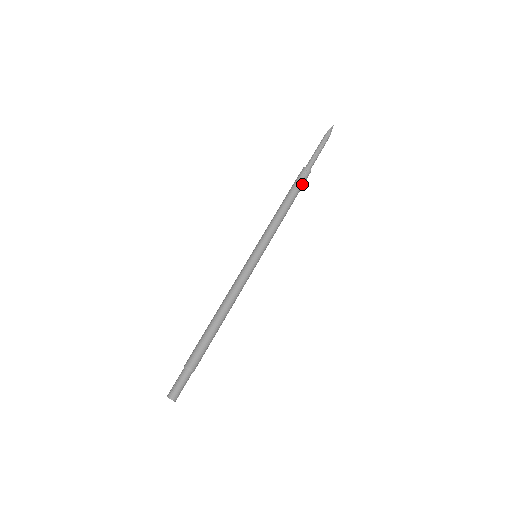
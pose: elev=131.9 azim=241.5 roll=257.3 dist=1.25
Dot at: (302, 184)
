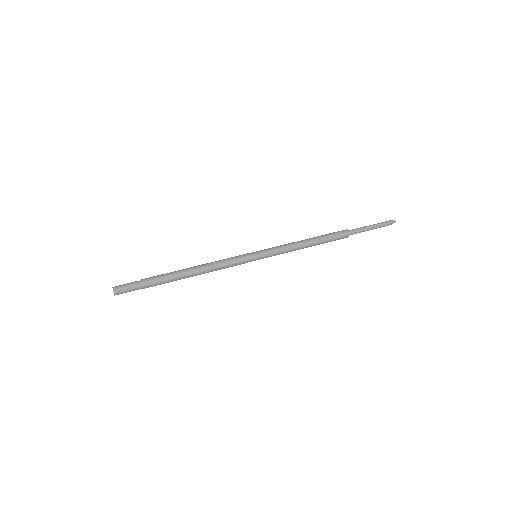
Dot at: (334, 237)
